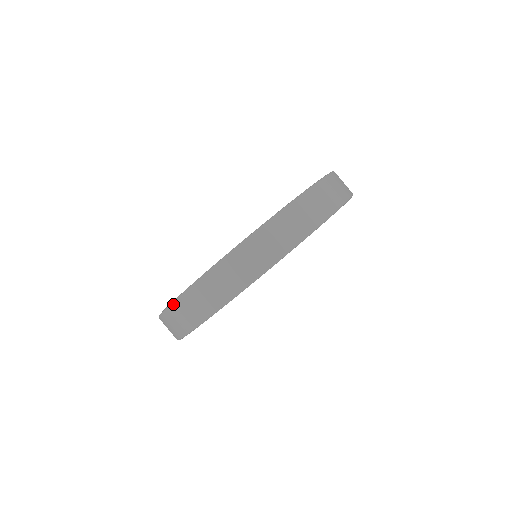
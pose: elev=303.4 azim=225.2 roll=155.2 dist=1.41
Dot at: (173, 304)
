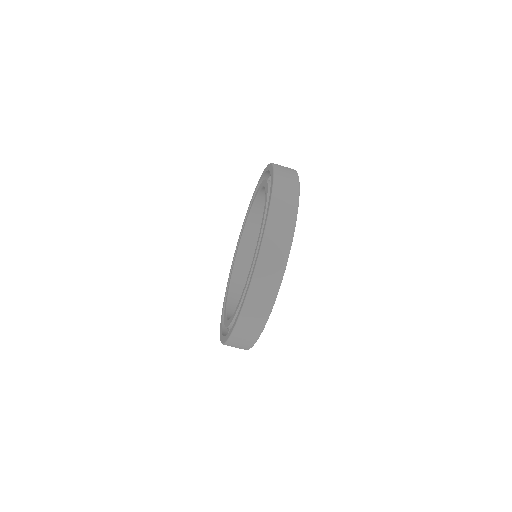
Dot at: (270, 214)
